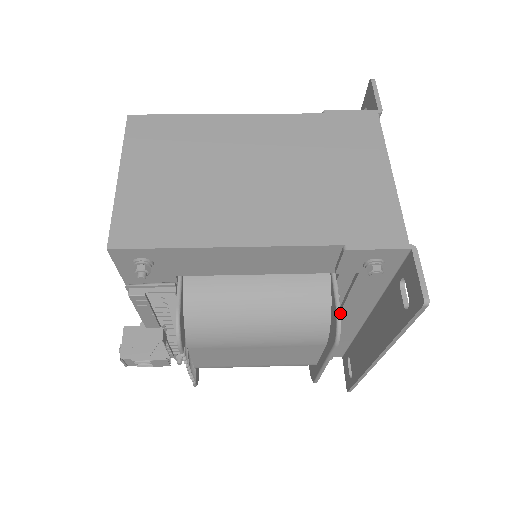
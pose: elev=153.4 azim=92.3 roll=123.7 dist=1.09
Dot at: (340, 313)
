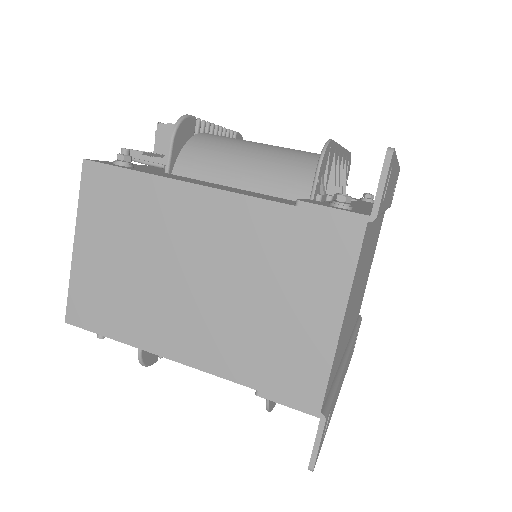
Dot at: (268, 403)
